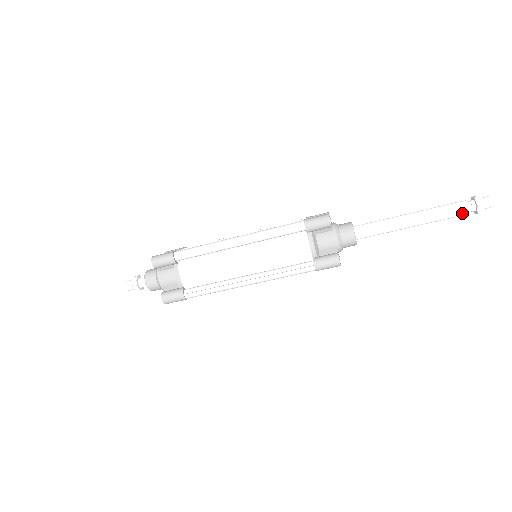
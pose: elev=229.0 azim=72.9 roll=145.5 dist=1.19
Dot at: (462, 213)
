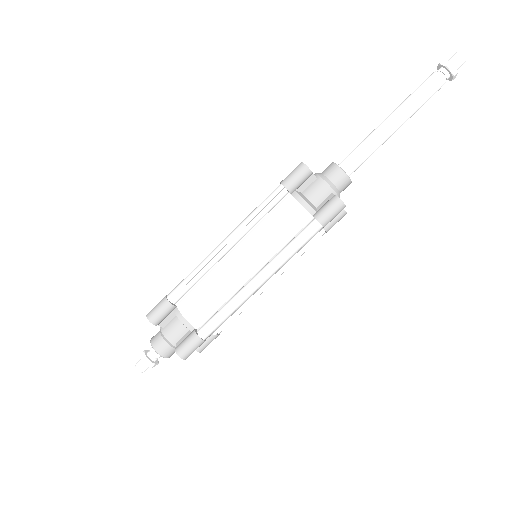
Dot at: (437, 85)
